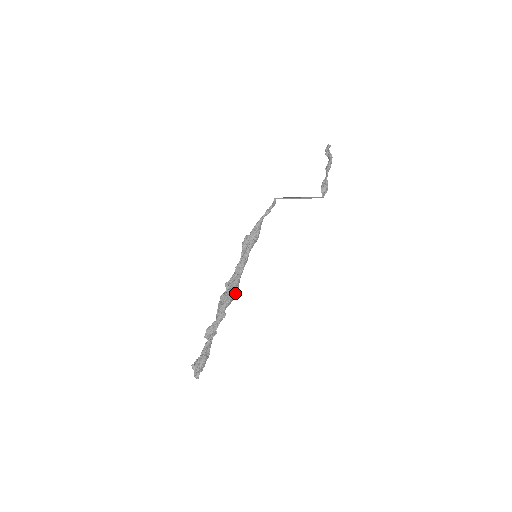
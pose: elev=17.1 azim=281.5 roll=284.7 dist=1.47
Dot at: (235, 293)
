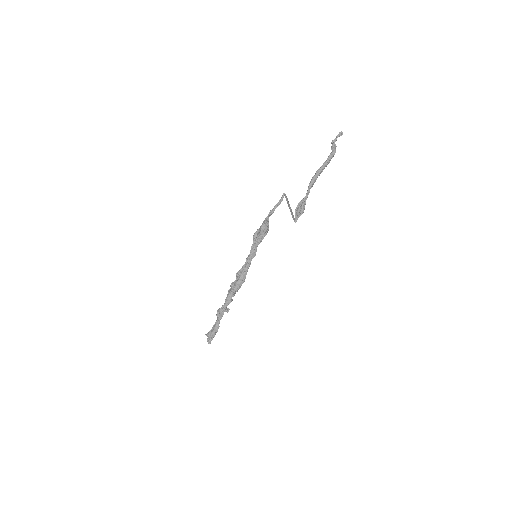
Dot at: (241, 284)
